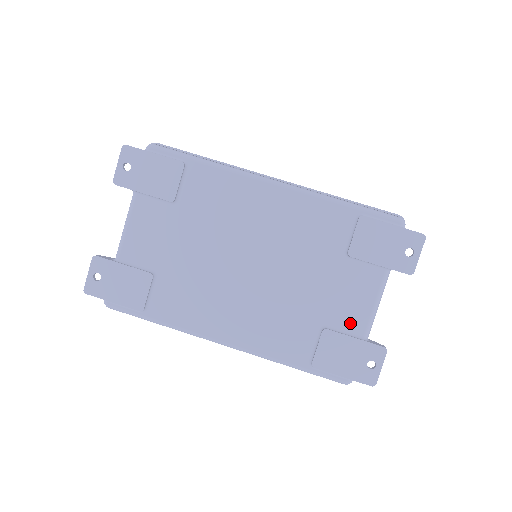
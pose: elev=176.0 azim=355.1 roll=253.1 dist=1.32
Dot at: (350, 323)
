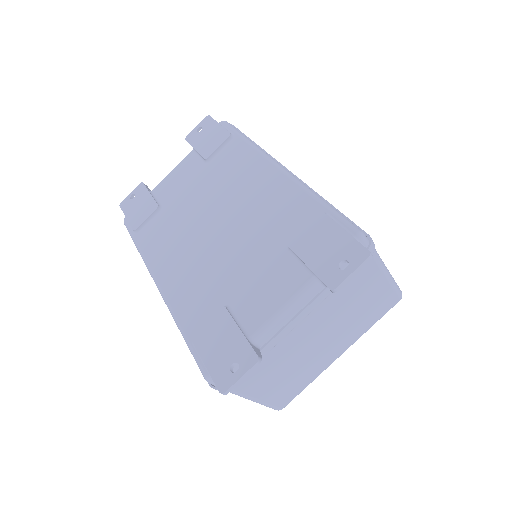
Dot at: (249, 315)
